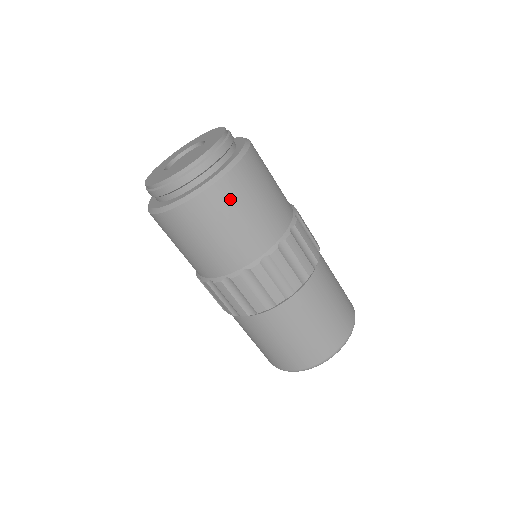
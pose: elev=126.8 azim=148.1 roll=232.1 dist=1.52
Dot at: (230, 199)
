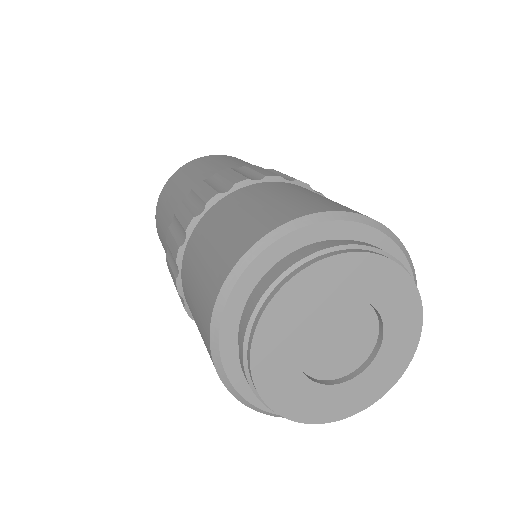
Dot at: occluded
